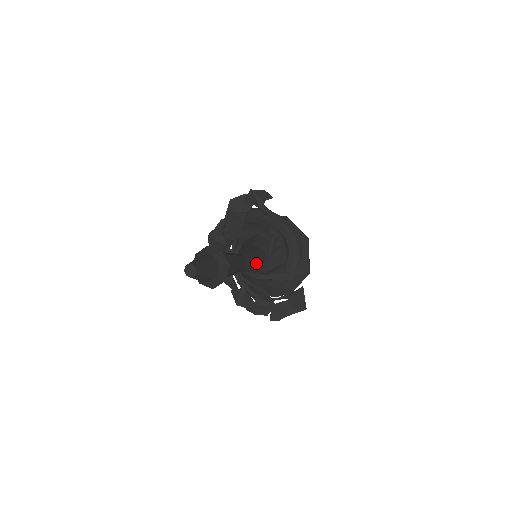
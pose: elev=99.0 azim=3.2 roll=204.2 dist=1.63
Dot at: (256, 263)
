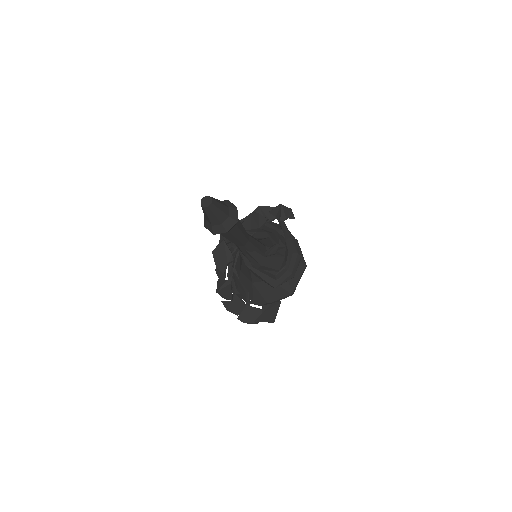
Dot at: (255, 251)
